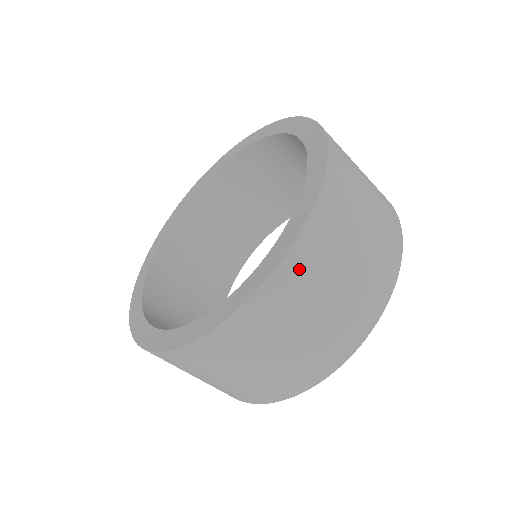
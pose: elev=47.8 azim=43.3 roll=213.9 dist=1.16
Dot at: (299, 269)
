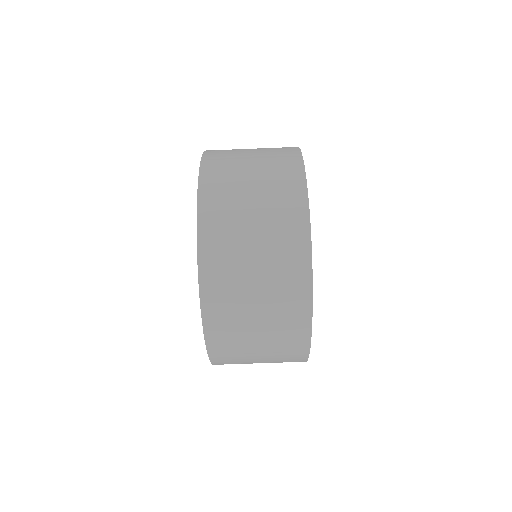
Dot at: (214, 176)
